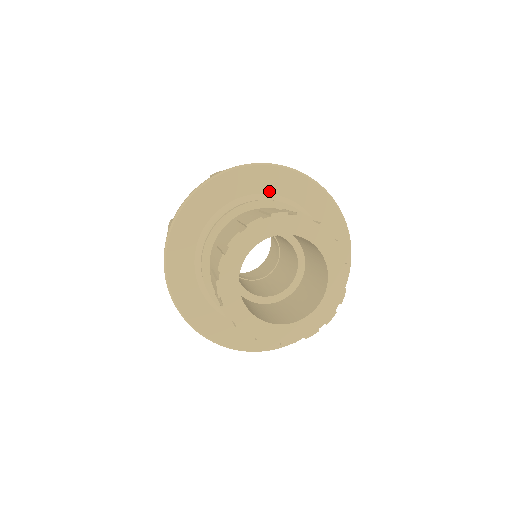
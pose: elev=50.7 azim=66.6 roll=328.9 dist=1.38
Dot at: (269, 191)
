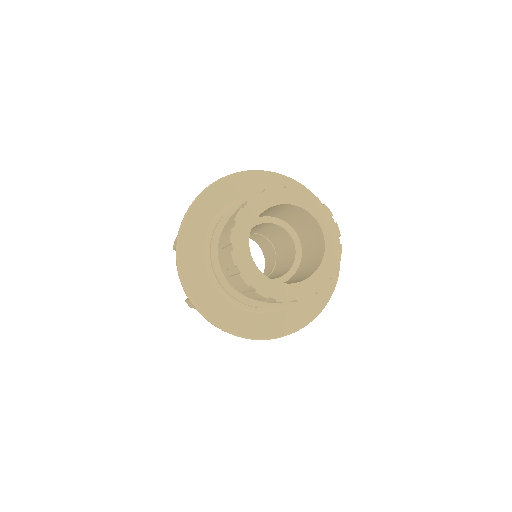
Dot at: occluded
